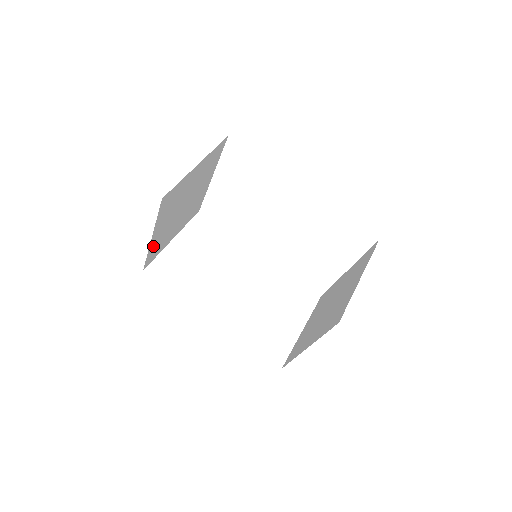
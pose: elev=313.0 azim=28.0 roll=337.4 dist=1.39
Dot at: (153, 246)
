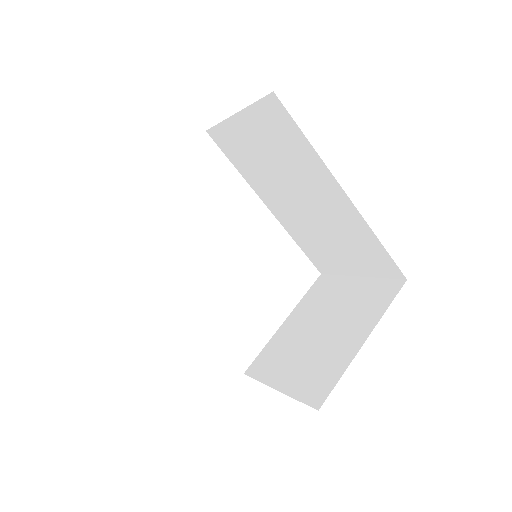
Dot at: occluded
